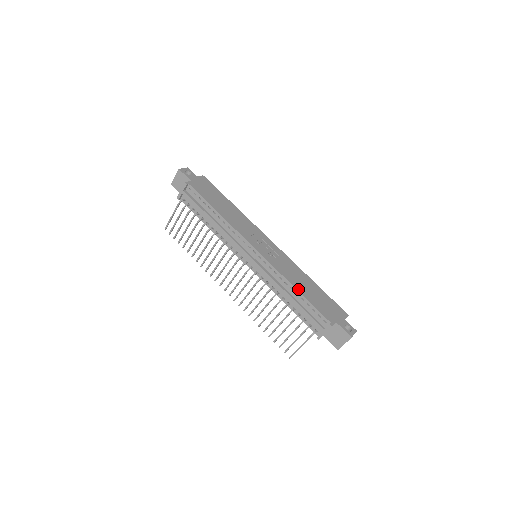
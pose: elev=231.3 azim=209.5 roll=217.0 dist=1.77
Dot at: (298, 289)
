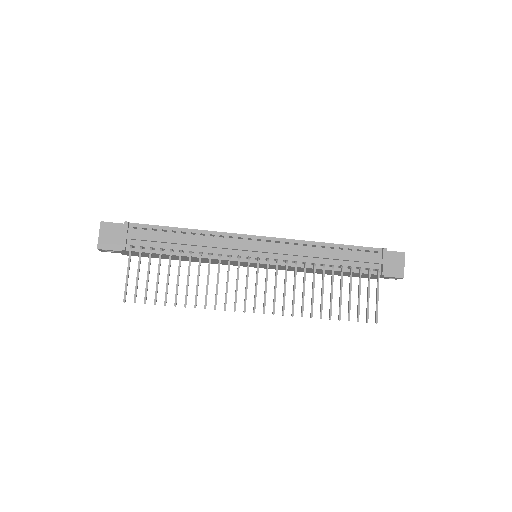
Dot at: (328, 243)
